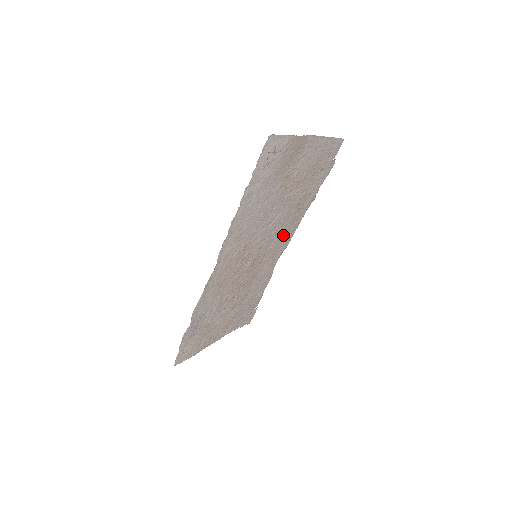
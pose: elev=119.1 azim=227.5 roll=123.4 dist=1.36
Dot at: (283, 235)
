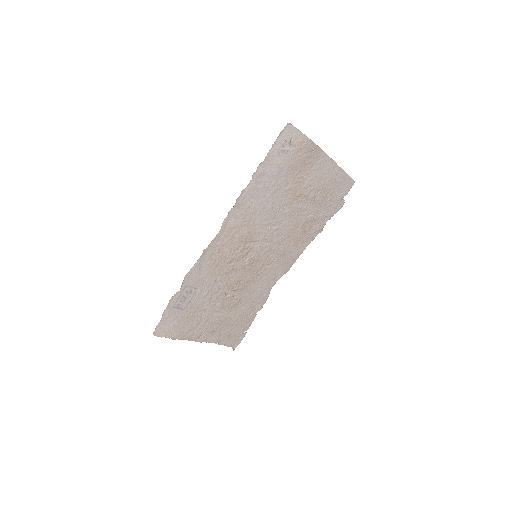
Dot at: (285, 253)
